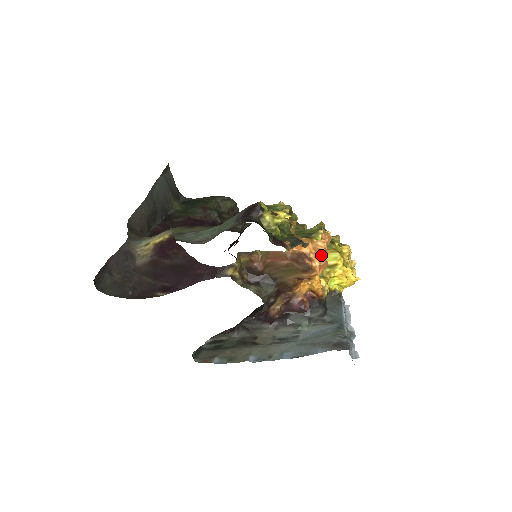
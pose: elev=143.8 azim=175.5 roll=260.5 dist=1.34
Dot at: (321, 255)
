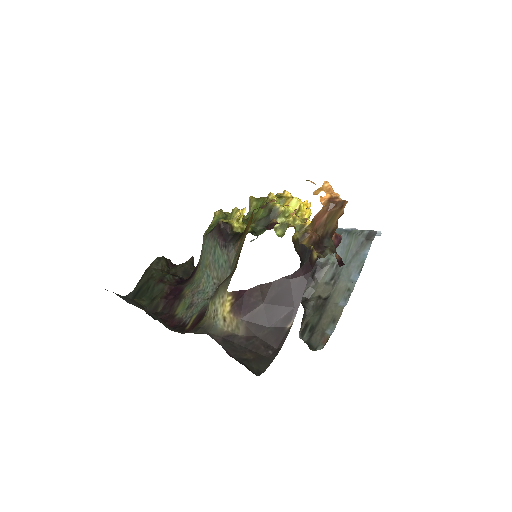
Dot at: (333, 191)
